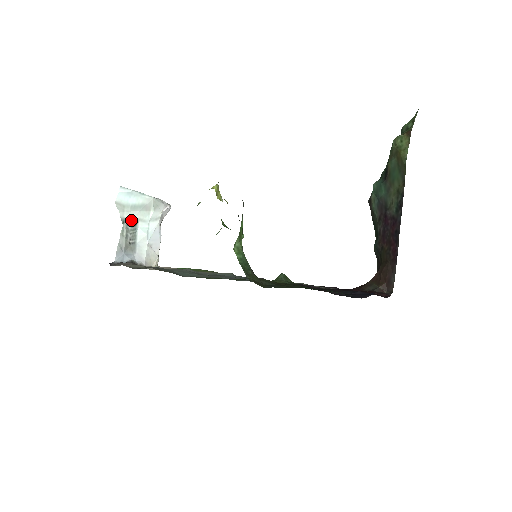
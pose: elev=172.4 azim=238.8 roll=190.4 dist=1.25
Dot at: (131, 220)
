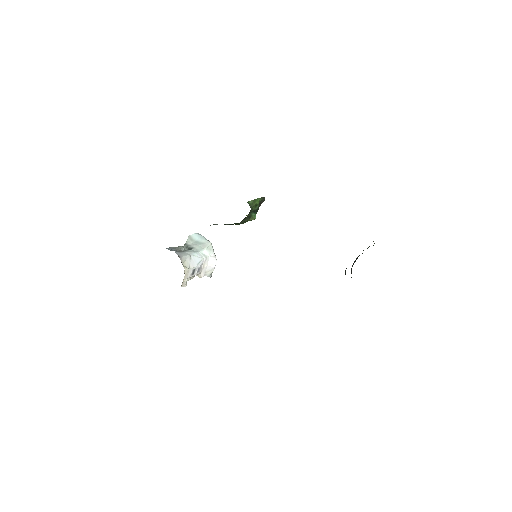
Dot at: (190, 247)
